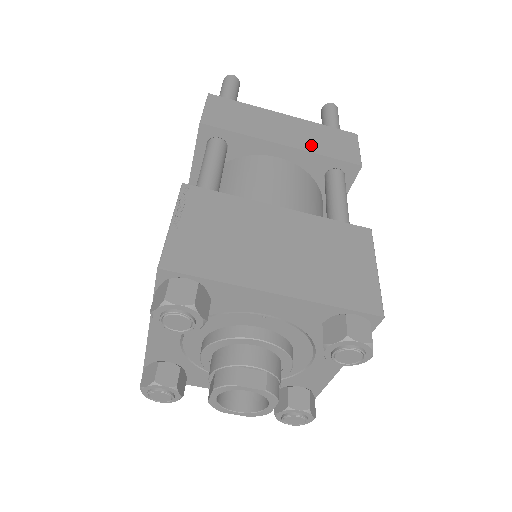
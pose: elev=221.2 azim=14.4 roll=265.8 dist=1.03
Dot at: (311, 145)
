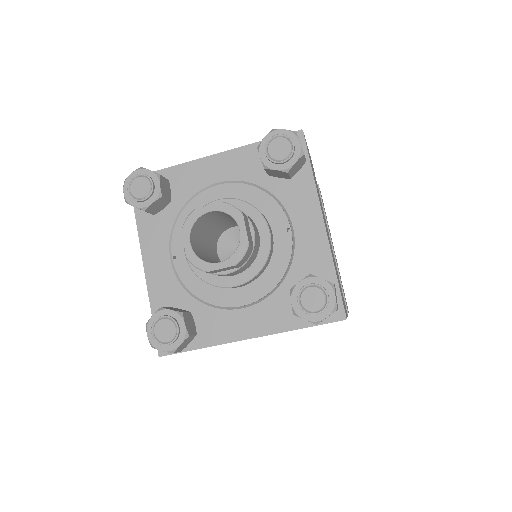
Dot at: occluded
